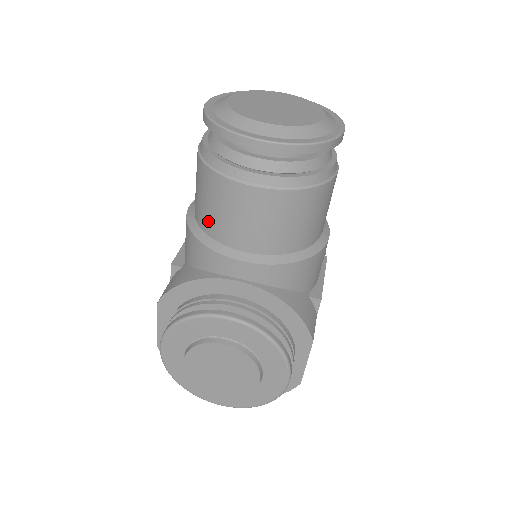
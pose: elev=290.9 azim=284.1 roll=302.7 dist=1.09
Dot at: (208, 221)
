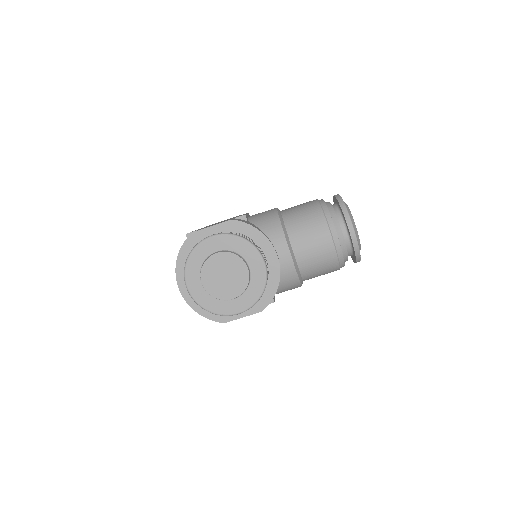
Dot at: (294, 224)
